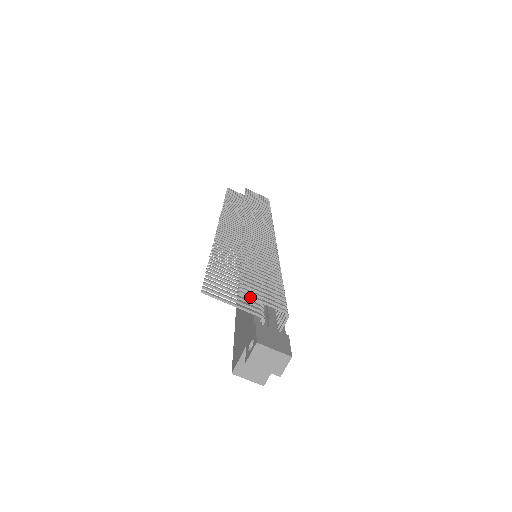
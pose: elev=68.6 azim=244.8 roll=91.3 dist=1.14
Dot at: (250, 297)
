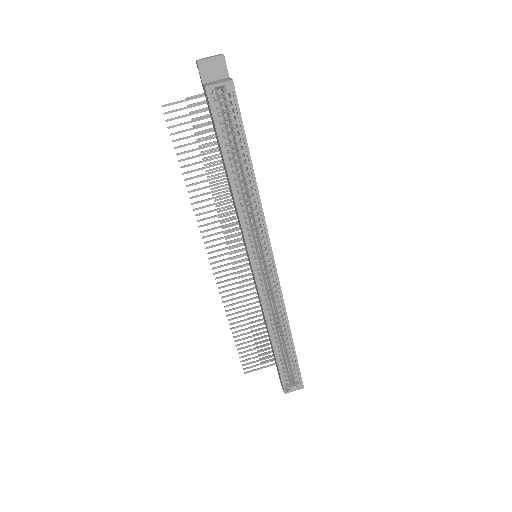
Dot at: (193, 96)
